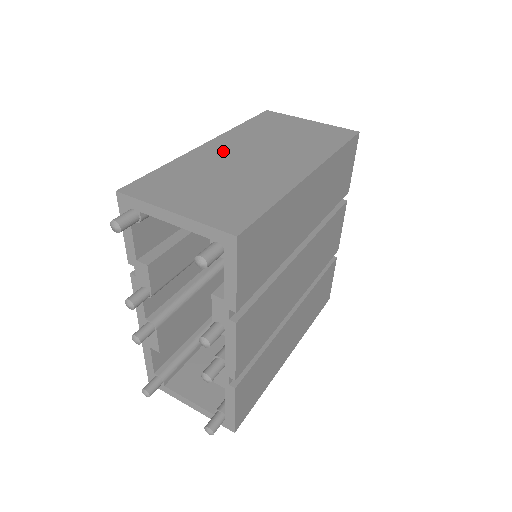
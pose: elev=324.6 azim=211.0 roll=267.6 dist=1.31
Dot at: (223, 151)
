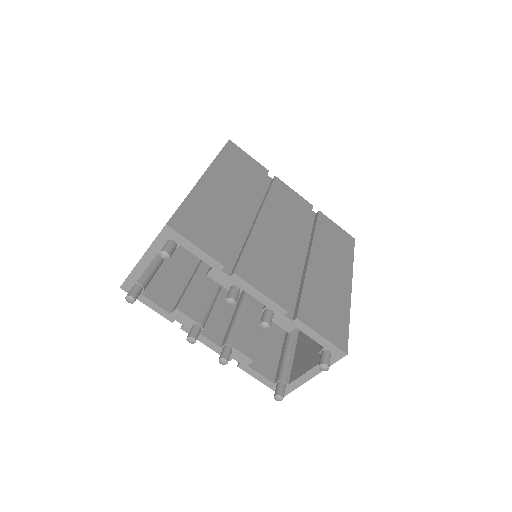
Dot at: occluded
